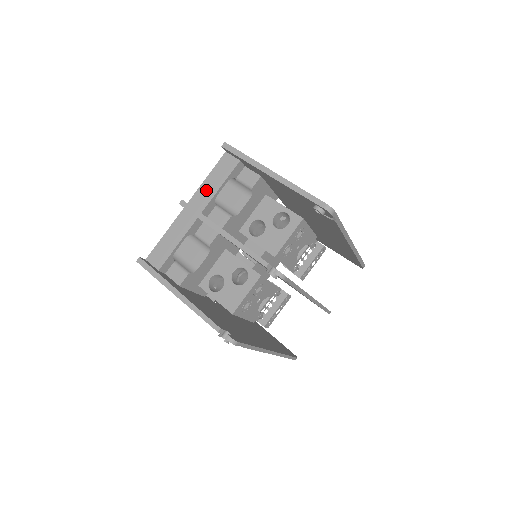
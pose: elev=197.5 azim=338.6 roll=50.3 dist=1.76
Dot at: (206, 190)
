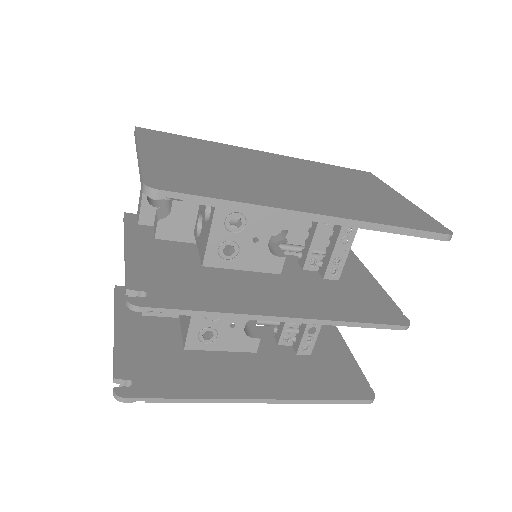
Dot at: (141, 193)
